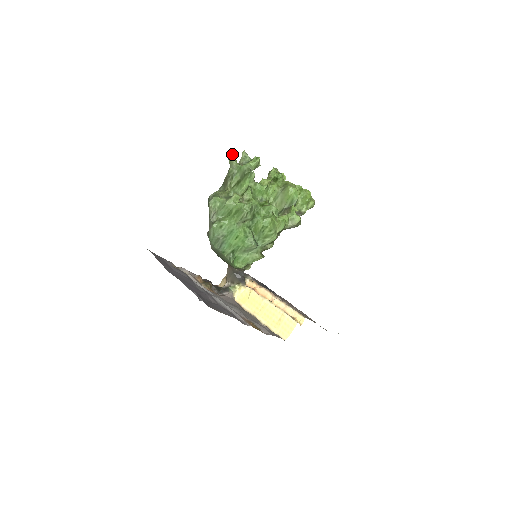
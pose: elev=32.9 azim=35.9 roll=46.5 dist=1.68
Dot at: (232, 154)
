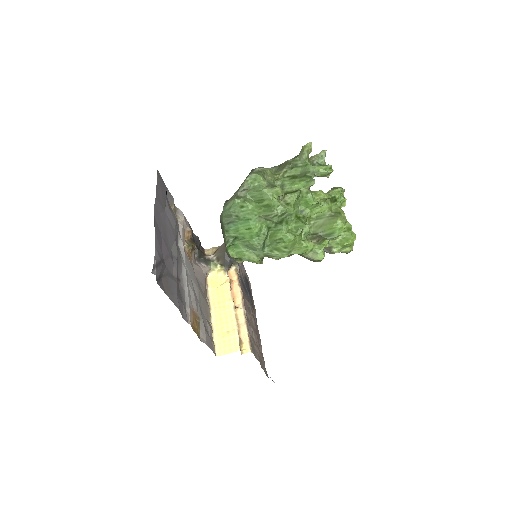
Dot at: (310, 145)
